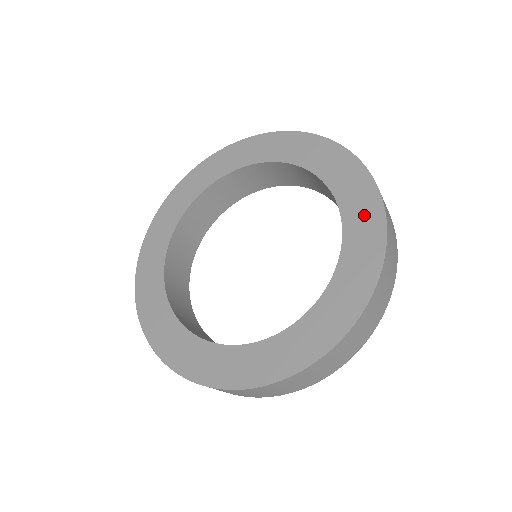
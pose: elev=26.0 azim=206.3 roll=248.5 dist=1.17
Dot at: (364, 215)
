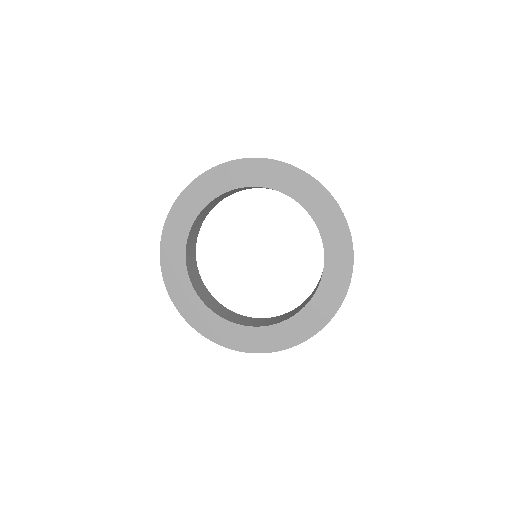
Dot at: (326, 304)
